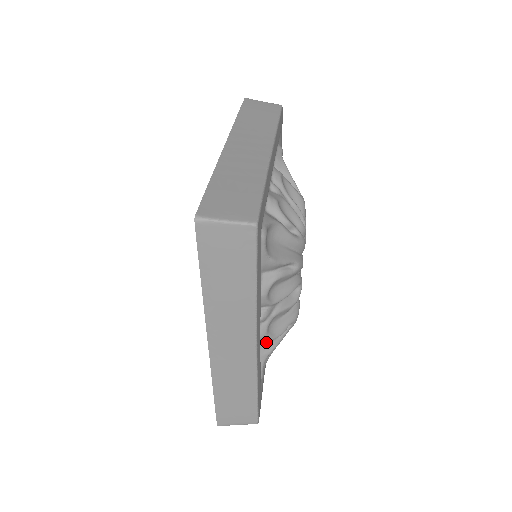
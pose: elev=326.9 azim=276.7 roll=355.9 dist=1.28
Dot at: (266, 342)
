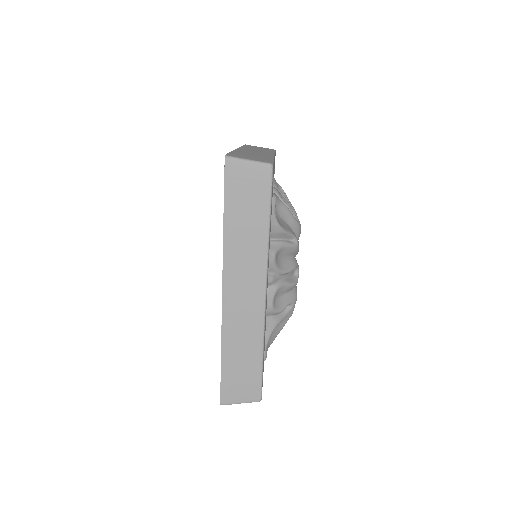
Dot at: occluded
